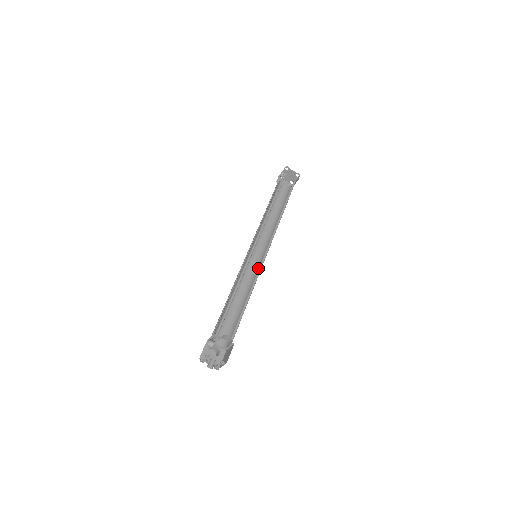
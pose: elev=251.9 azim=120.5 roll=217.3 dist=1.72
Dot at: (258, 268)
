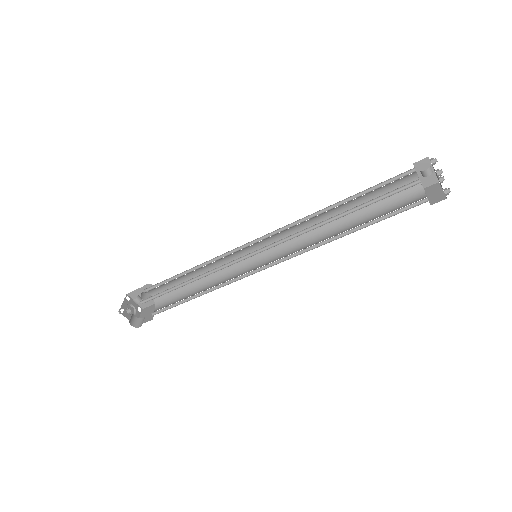
Dot at: (250, 265)
